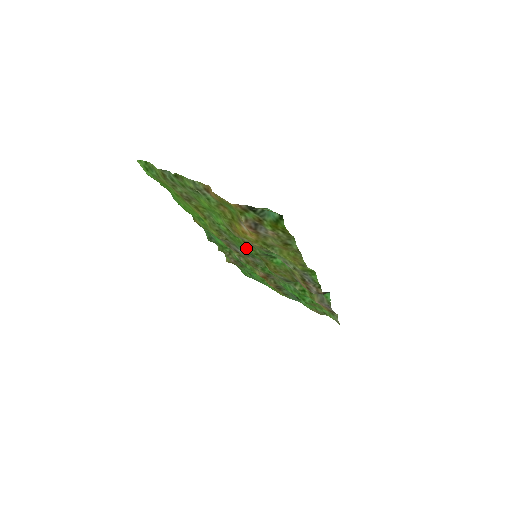
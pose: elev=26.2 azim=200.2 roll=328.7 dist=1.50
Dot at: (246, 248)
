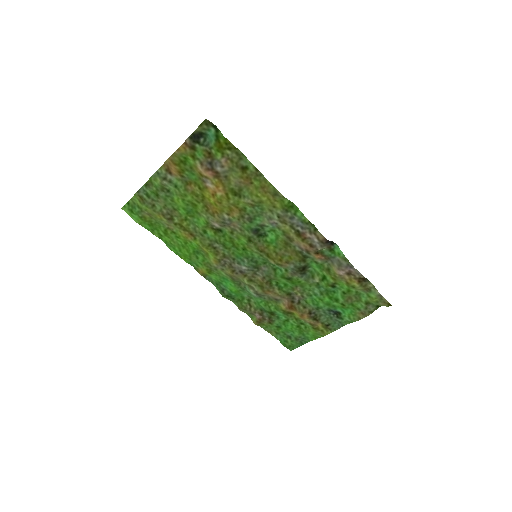
Dot at: (243, 252)
